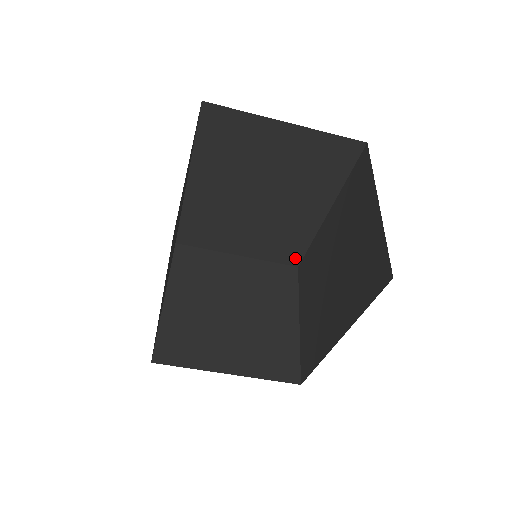
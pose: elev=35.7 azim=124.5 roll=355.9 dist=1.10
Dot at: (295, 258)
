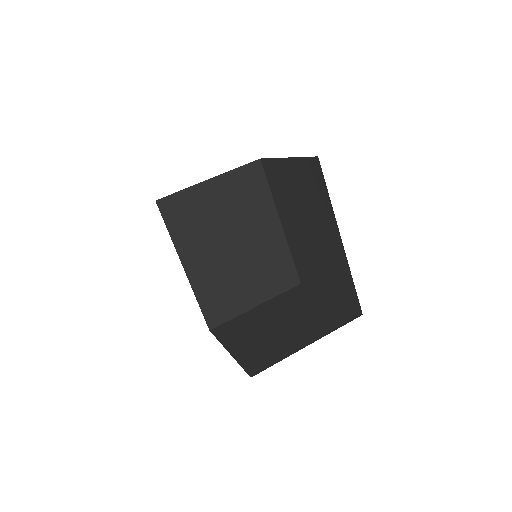
Dot at: (293, 277)
